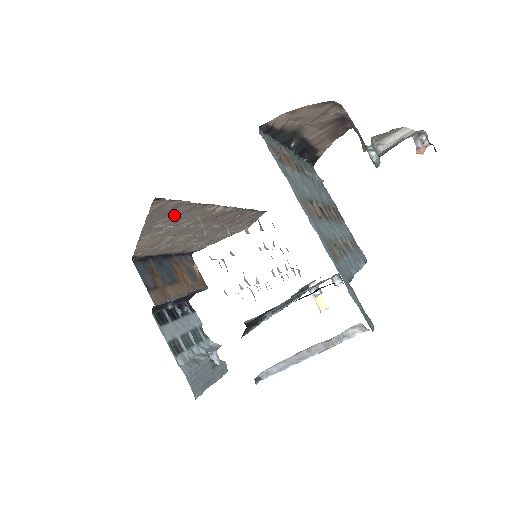
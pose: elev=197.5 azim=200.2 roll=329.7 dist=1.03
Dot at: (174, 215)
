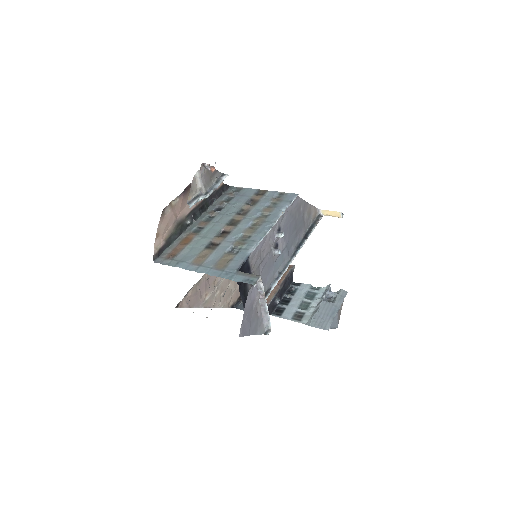
Dot at: (204, 289)
